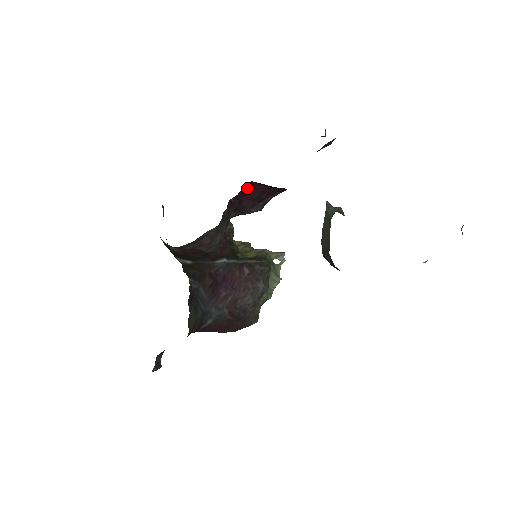
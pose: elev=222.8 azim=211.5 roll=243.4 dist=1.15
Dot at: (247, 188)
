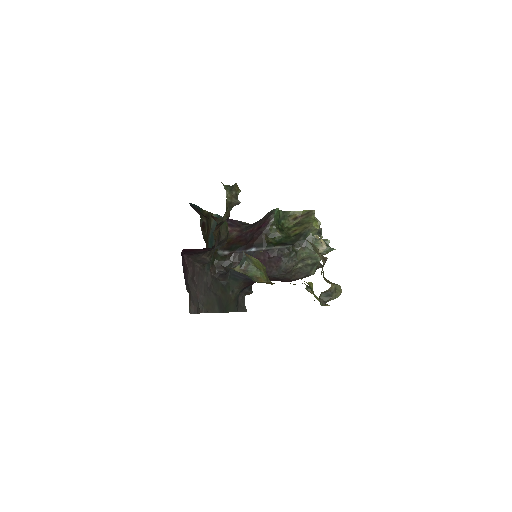
Dot at: (187, 250)
